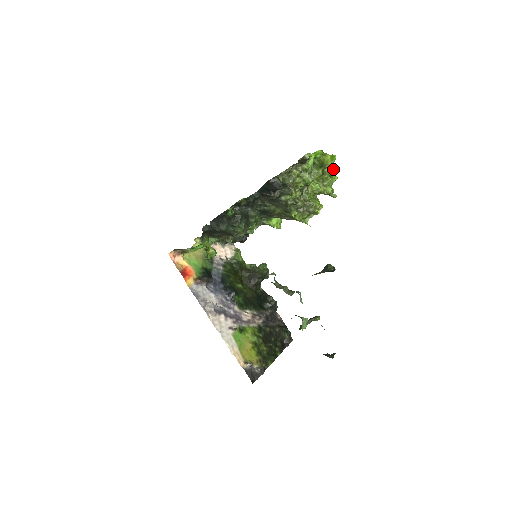
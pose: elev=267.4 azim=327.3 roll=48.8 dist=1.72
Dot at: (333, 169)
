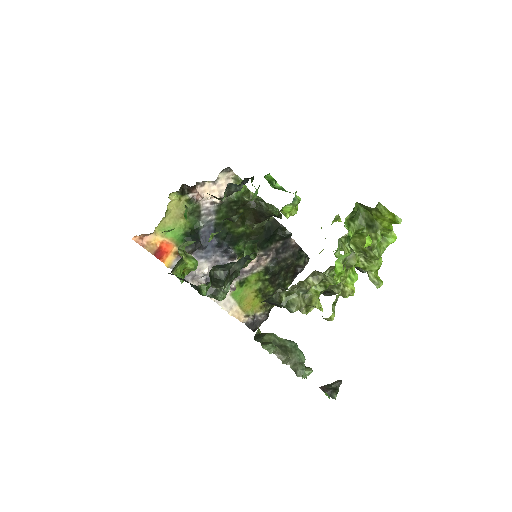
Dot at: (390, 230)
